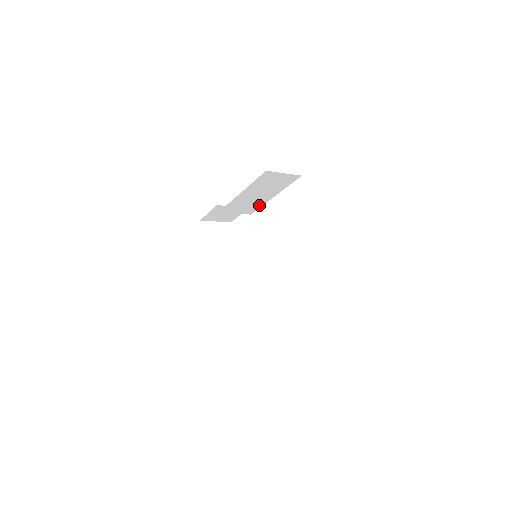
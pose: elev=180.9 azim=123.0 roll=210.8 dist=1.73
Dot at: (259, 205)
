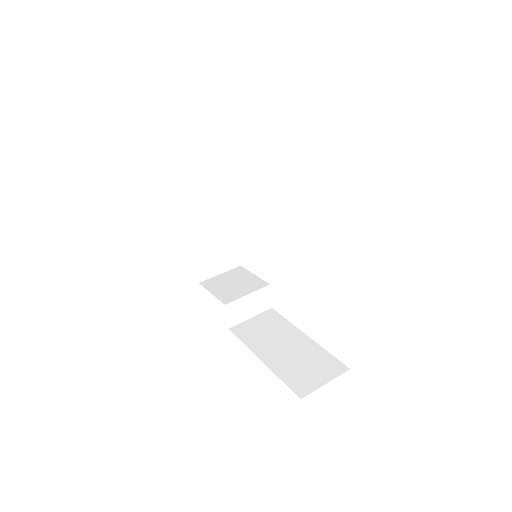
Dot at: occluded
